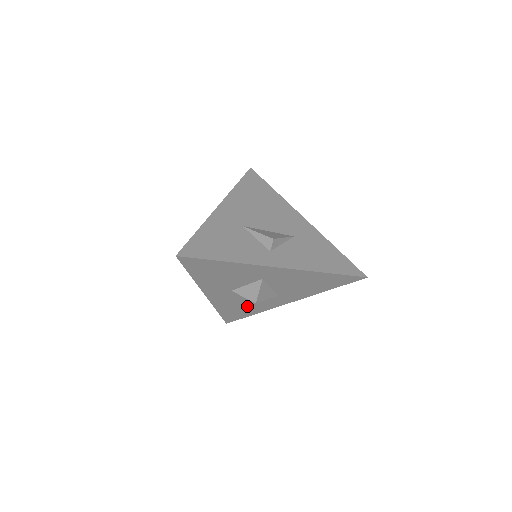
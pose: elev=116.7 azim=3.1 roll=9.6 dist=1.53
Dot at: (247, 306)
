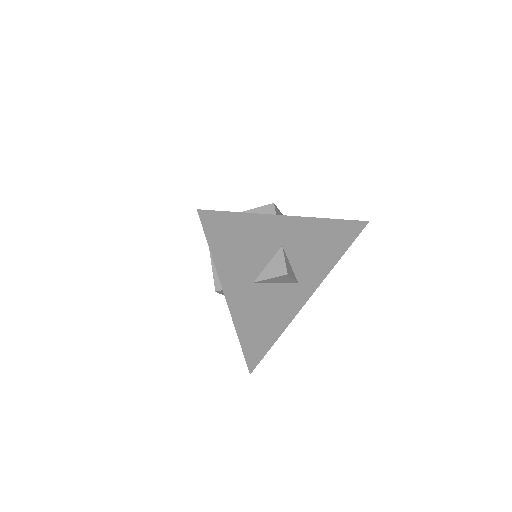
Dot at: (270, 319)
